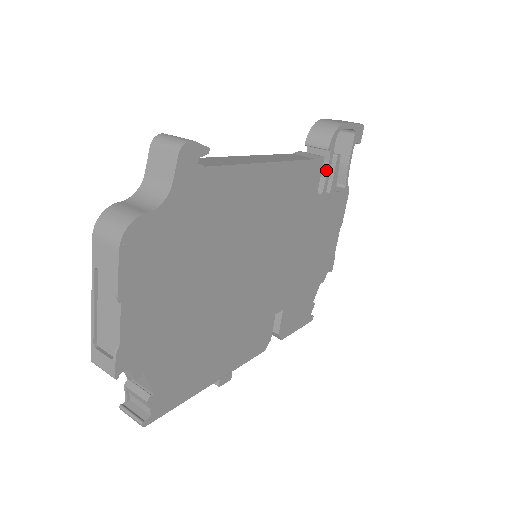
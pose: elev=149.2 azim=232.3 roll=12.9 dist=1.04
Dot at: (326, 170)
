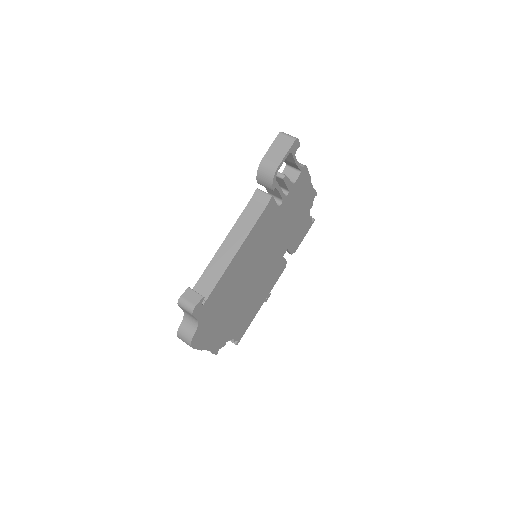
Dot at: (278, 193)
